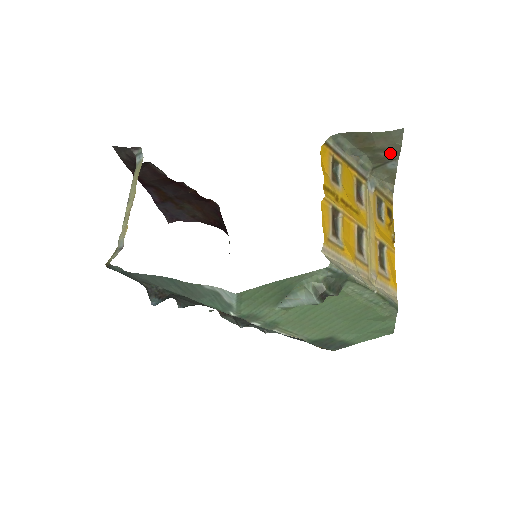
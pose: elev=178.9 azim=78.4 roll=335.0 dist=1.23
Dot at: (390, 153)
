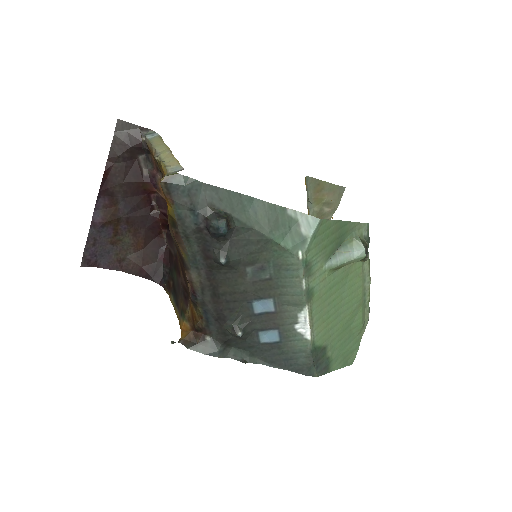
Dot at: (330, 210)
